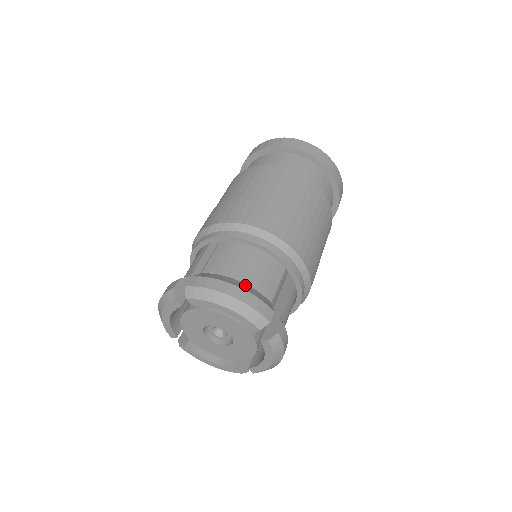
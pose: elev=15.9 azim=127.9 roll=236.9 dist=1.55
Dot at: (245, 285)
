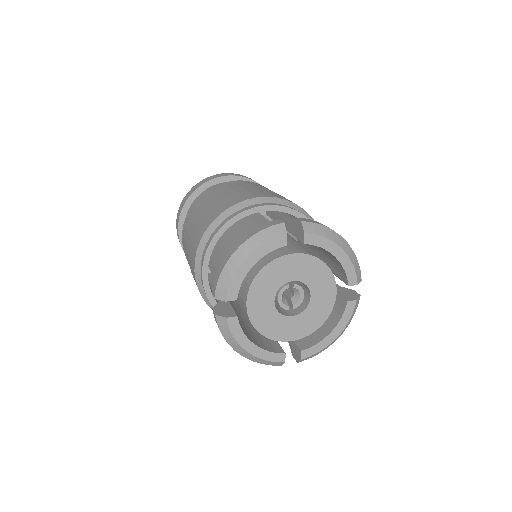
Dot at: occluded
